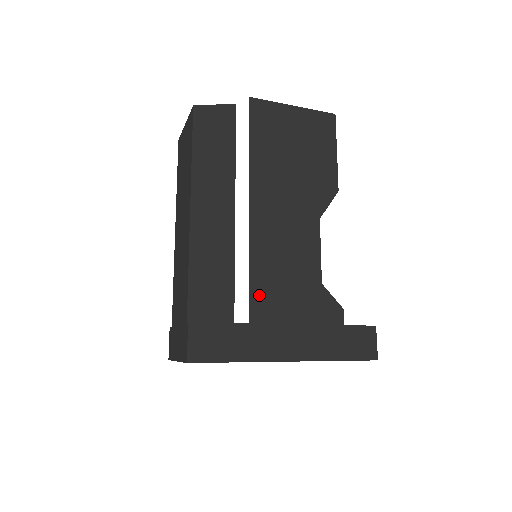
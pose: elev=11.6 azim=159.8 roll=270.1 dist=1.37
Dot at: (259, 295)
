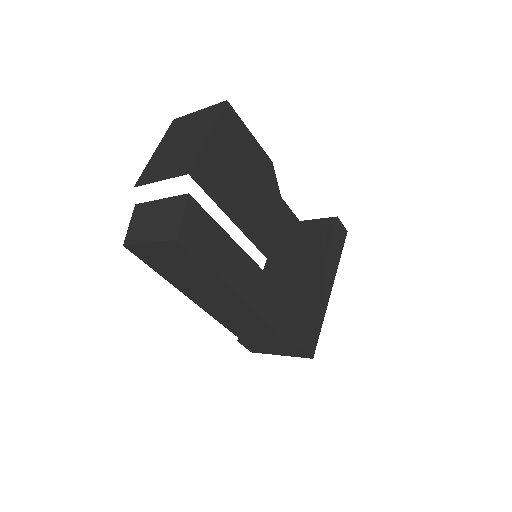
Dot at: (299, 284)
